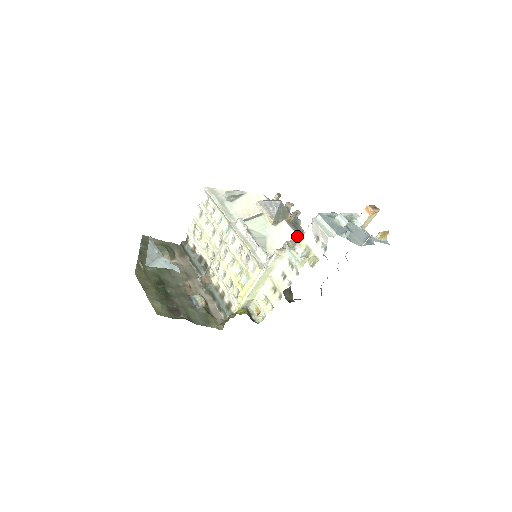
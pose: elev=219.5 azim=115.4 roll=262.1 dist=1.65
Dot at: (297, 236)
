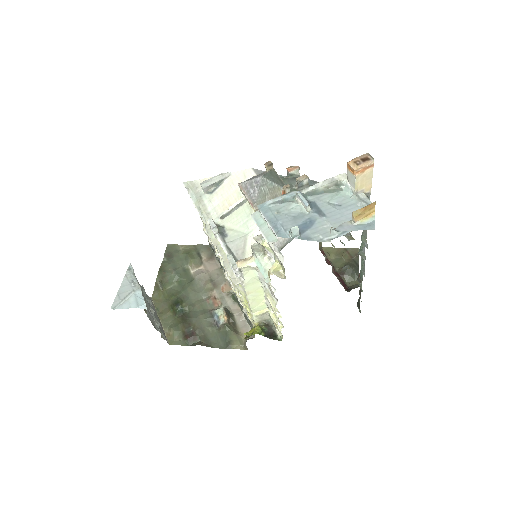
Dot at: (259, 236)
